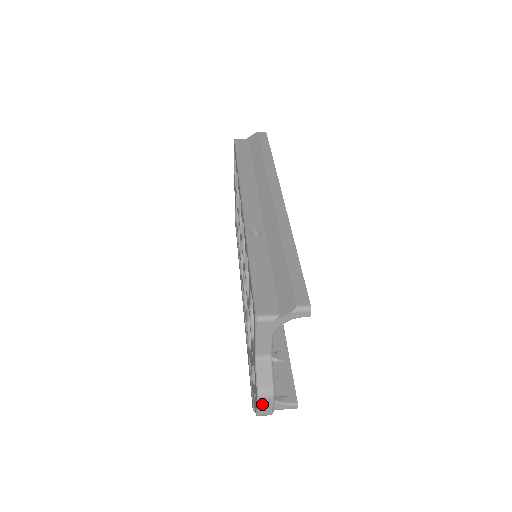
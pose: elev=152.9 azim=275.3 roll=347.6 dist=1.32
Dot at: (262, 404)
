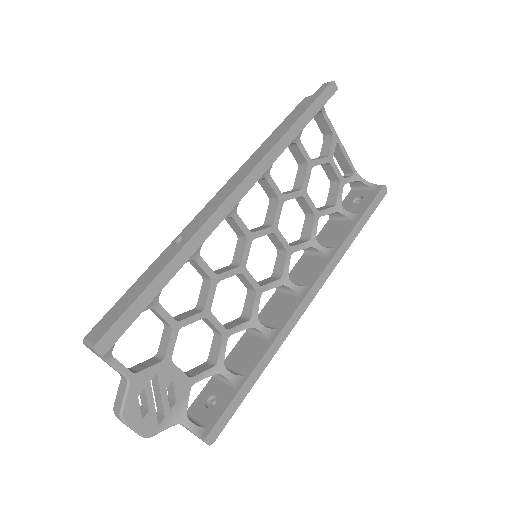
Dot at: occluded
